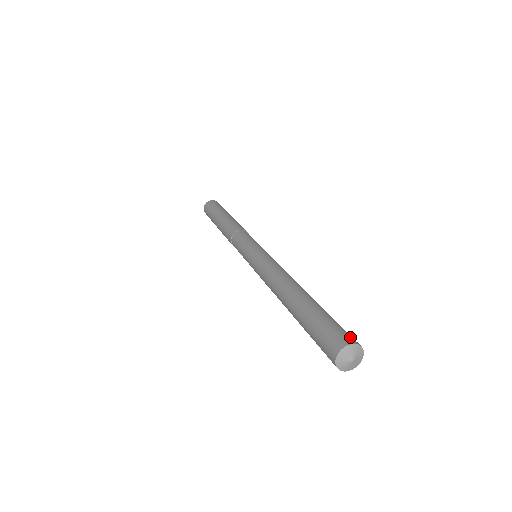
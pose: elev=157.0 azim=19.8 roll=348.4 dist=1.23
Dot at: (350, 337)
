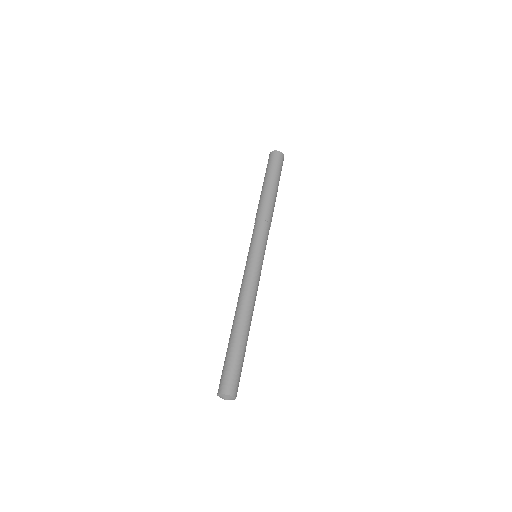
Dot at: (226, 387)
